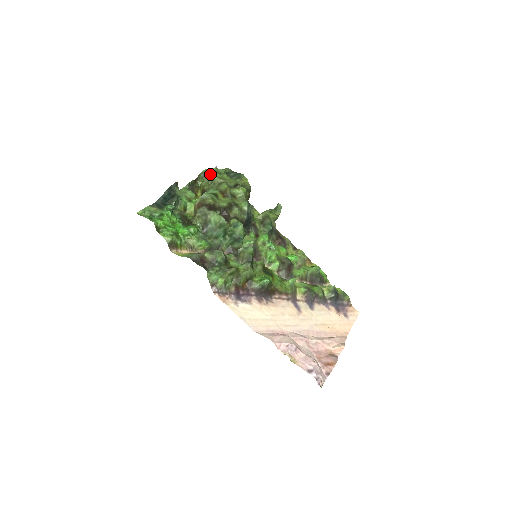
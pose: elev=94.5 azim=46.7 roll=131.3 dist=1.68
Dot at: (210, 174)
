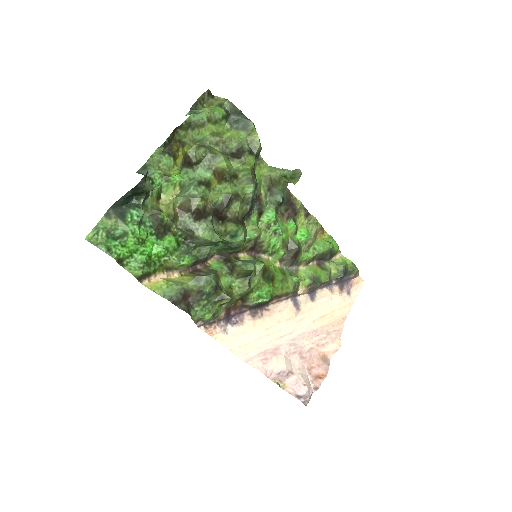
Dot at: (199, 128)
